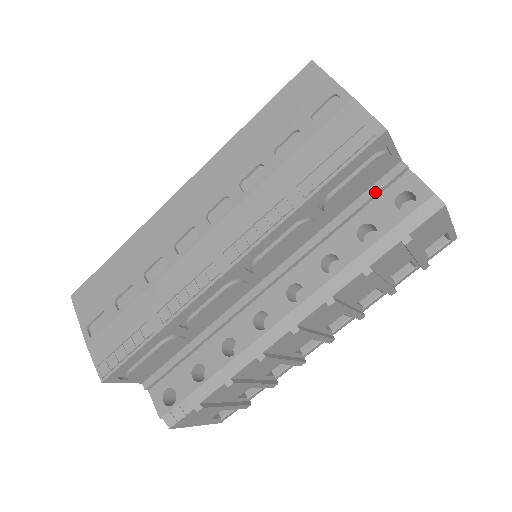
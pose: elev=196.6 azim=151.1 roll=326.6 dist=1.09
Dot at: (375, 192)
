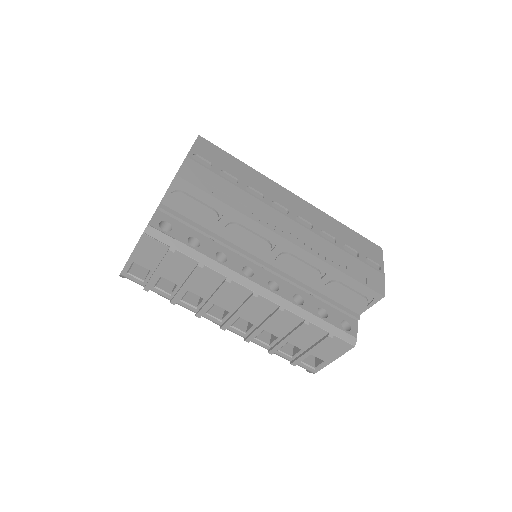
Dot at: (341, 308)
